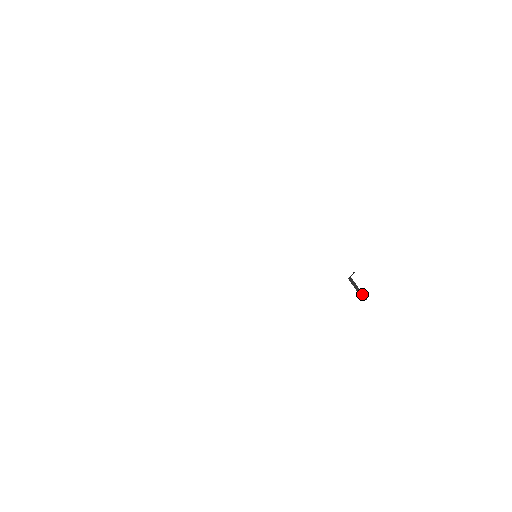
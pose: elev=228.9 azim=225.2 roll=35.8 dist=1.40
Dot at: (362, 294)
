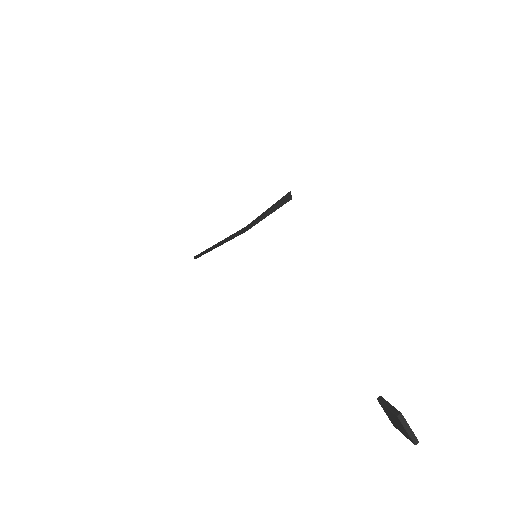
Dot at: (395, 409)
